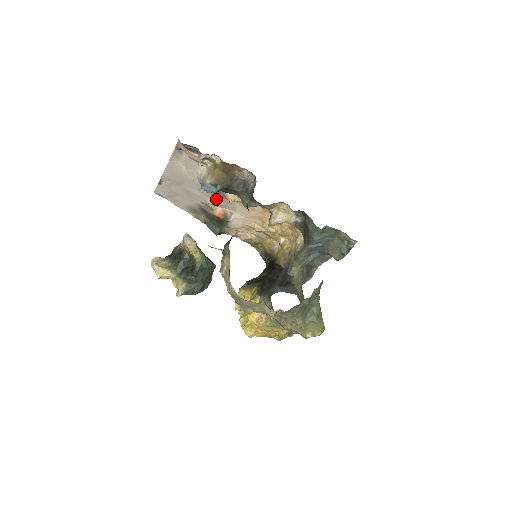
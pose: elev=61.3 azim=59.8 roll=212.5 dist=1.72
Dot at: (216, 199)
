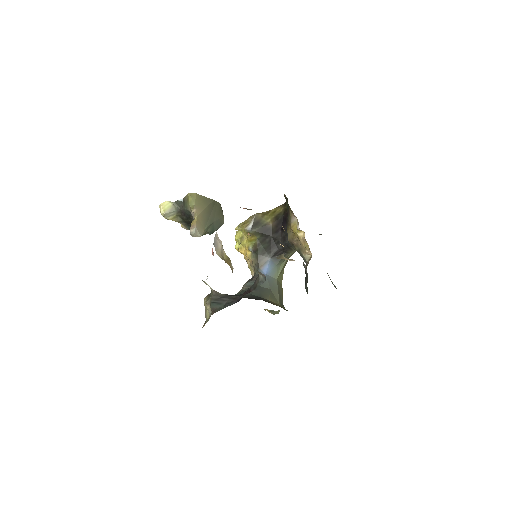
Dot at: occluded
